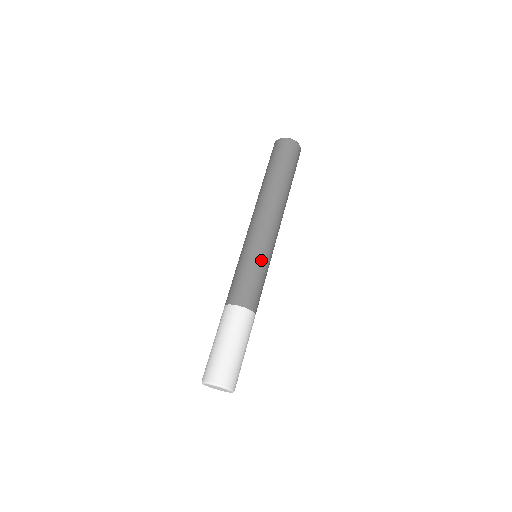
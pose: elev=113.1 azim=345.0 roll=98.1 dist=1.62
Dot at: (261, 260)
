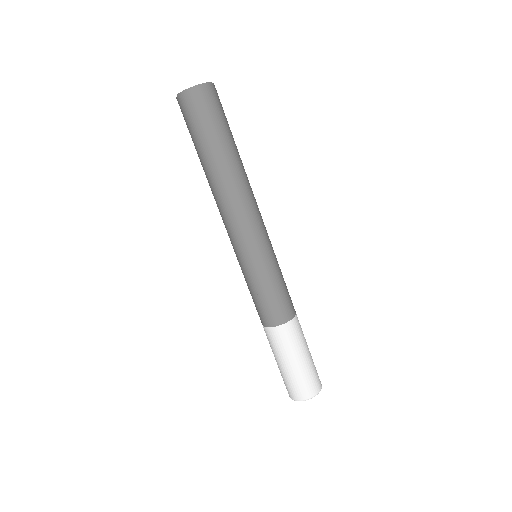
Dot at: (273, 263)
